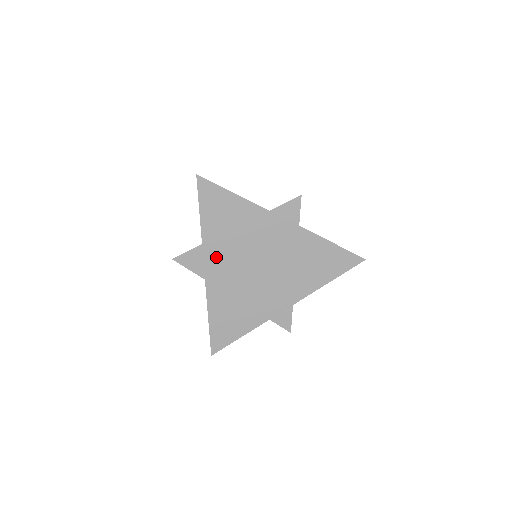
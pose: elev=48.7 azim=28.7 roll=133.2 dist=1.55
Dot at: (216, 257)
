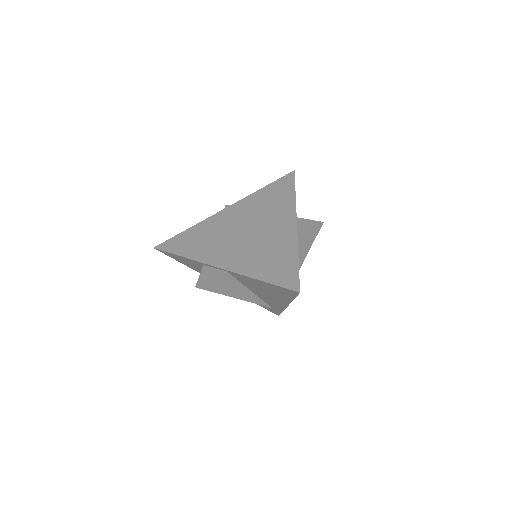
Dot at: (240, 208)
